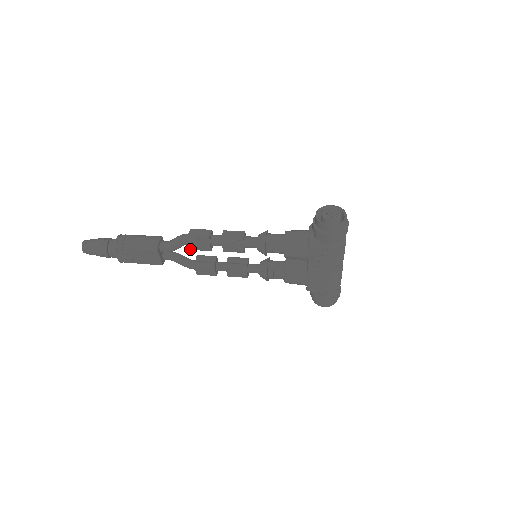
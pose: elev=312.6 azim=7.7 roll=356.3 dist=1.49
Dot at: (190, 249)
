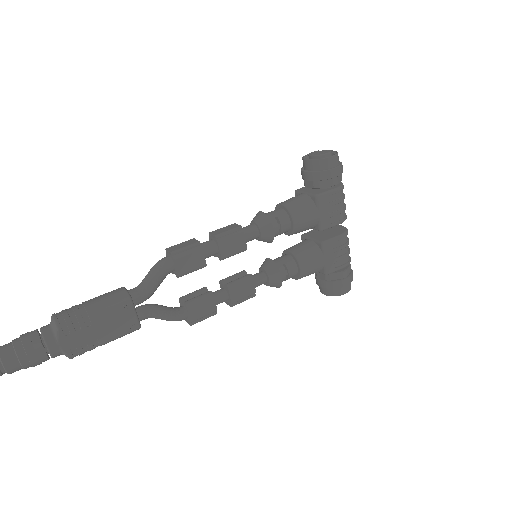
Dot at: (178, 276)
